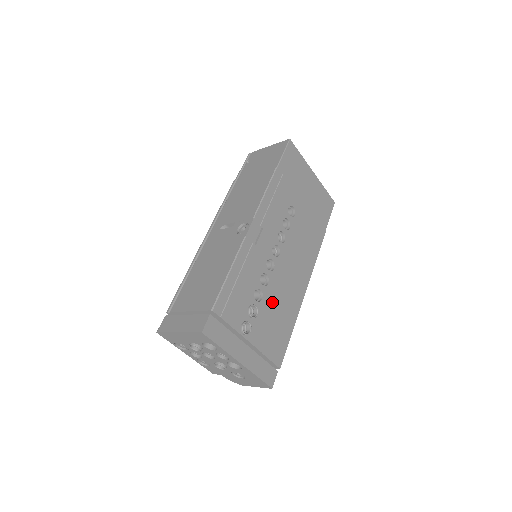
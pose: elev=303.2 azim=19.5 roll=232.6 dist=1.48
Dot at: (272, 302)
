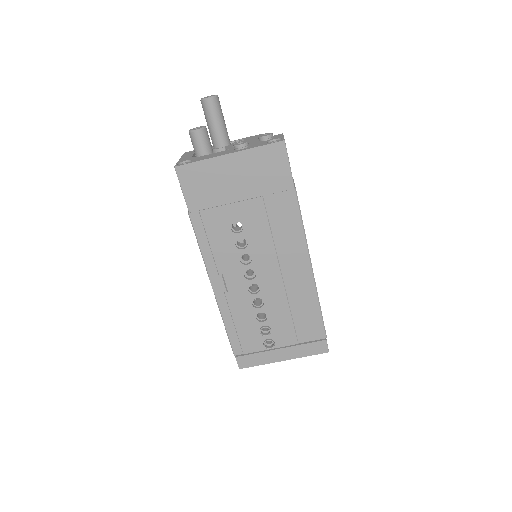
Dot at: (279, 309)
